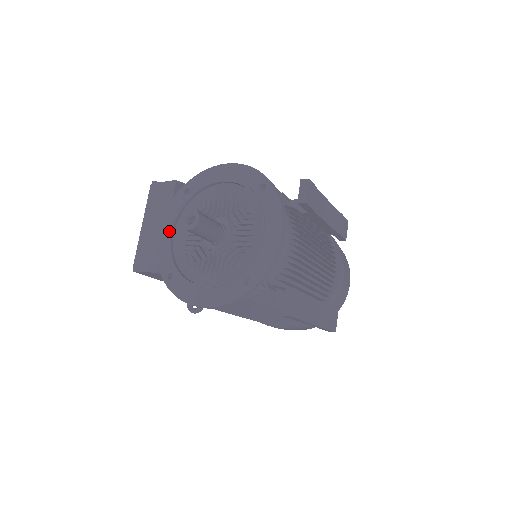
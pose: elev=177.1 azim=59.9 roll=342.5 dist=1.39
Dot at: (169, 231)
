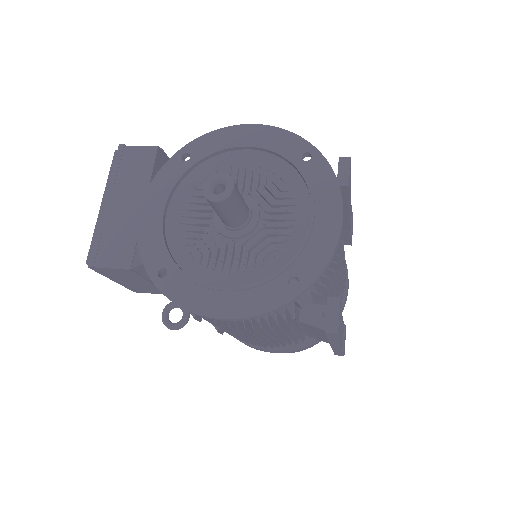
Dot at: (158, 209)
